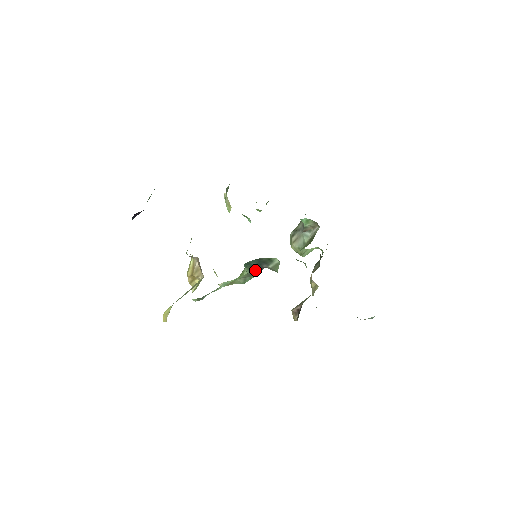
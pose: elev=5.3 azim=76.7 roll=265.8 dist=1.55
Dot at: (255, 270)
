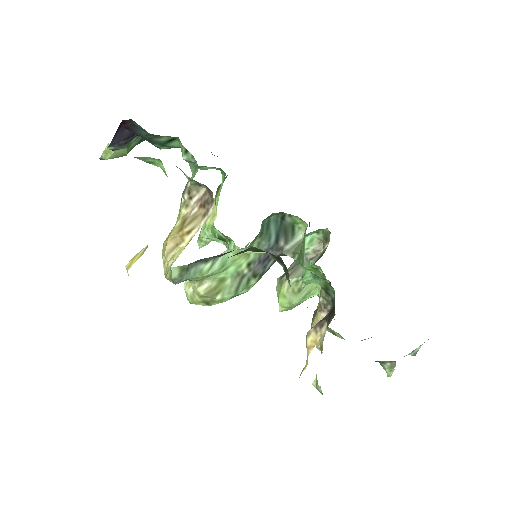
Dot at: (264, 256)
